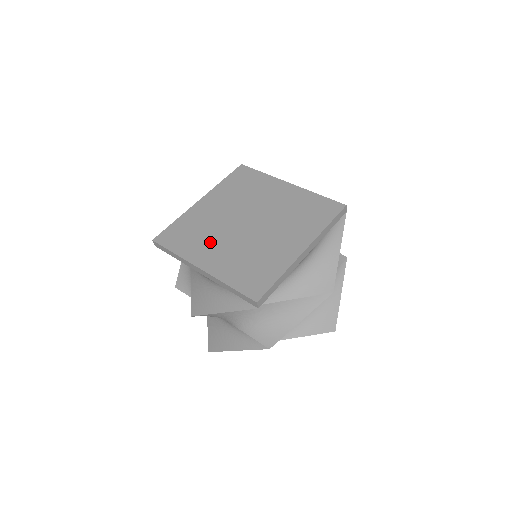
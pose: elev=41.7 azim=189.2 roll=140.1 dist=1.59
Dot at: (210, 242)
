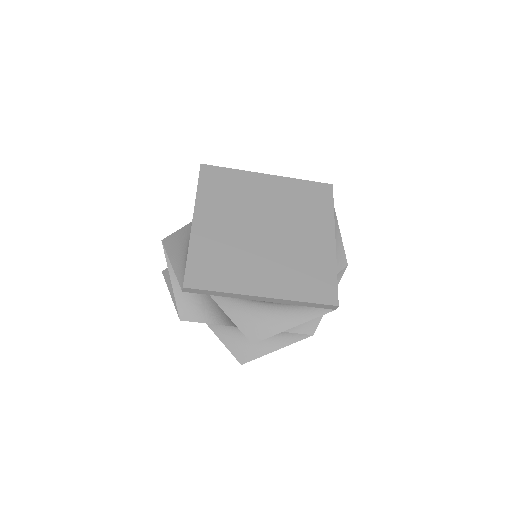
Dot at: (248, 265)
